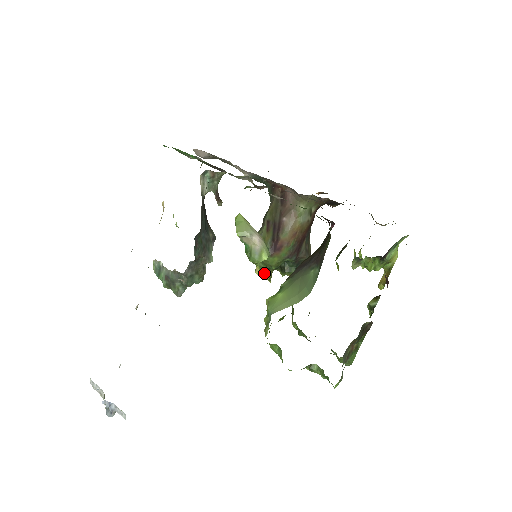
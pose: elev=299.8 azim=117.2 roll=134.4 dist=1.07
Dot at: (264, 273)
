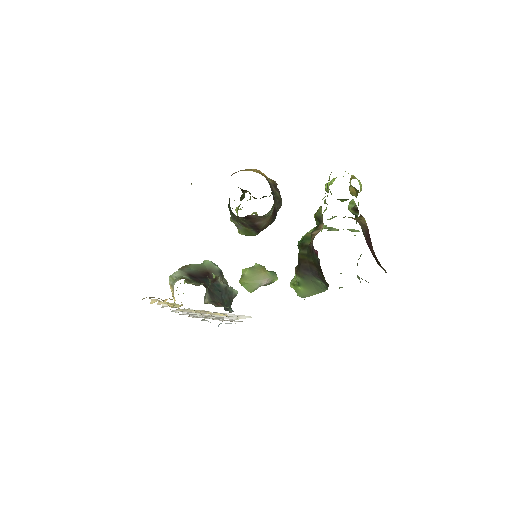
Dot at: occluded
